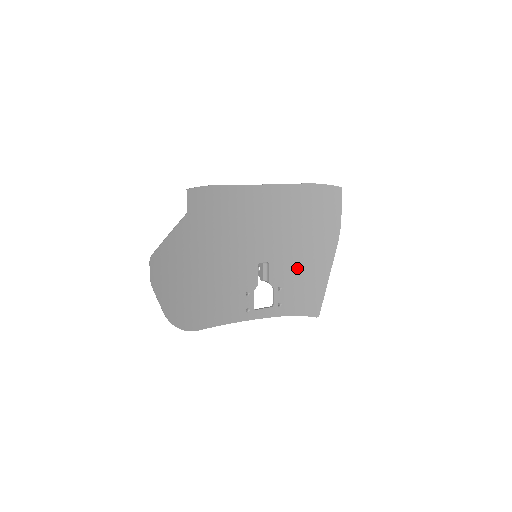
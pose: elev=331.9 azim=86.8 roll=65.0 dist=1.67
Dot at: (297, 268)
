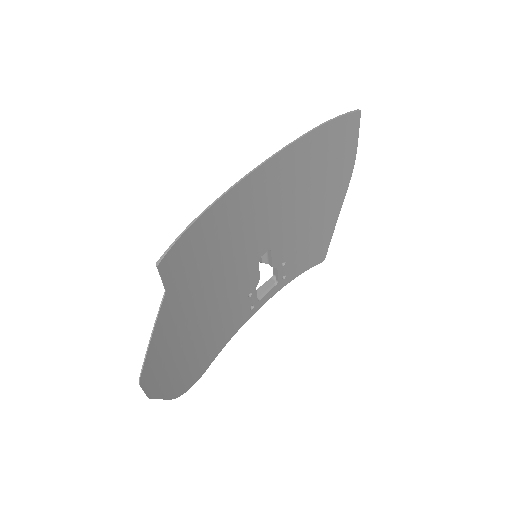
Dot at: (302, 232)
